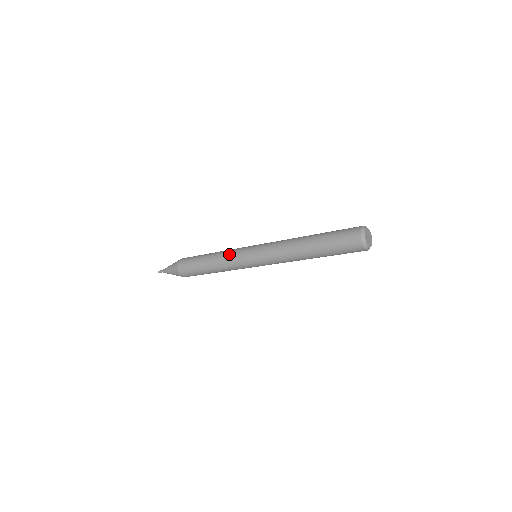
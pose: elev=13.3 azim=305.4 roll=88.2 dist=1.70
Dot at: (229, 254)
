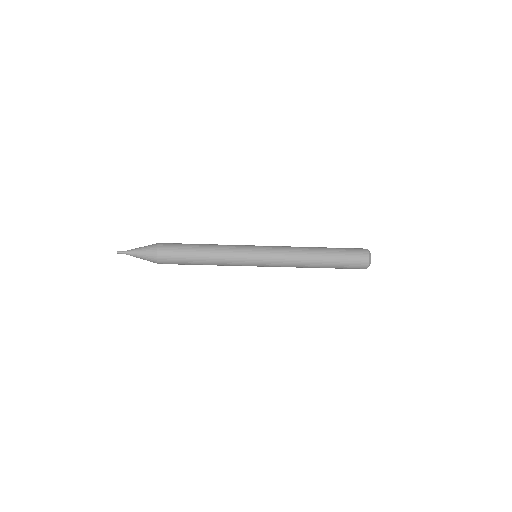
Dot at: occluded
